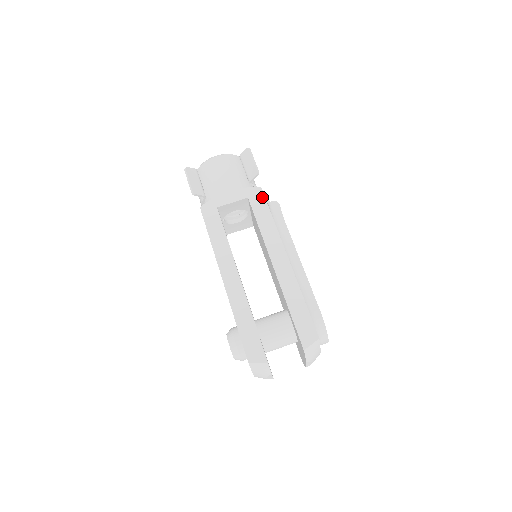
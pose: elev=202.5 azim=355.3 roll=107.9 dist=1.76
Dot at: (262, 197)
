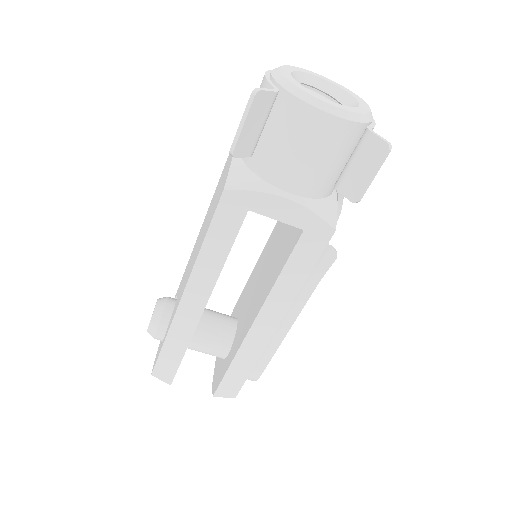
Dot at: (322, 245)
